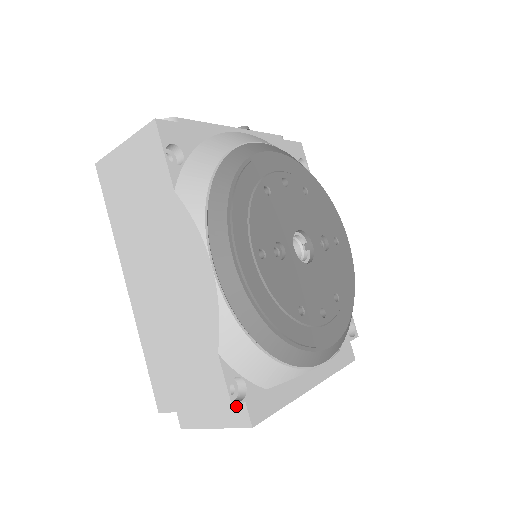
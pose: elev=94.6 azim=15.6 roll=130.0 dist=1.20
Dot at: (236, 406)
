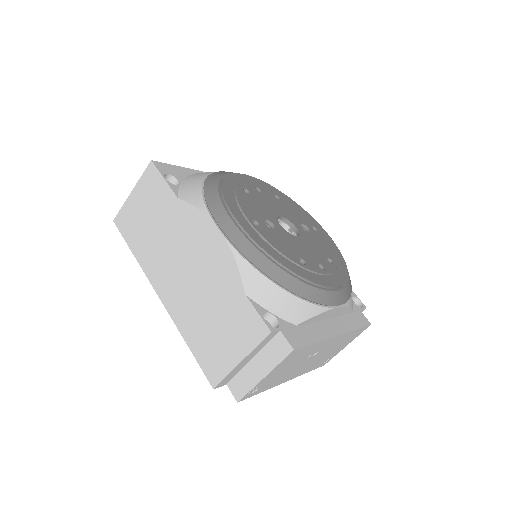
Dot at: (273, 331)
